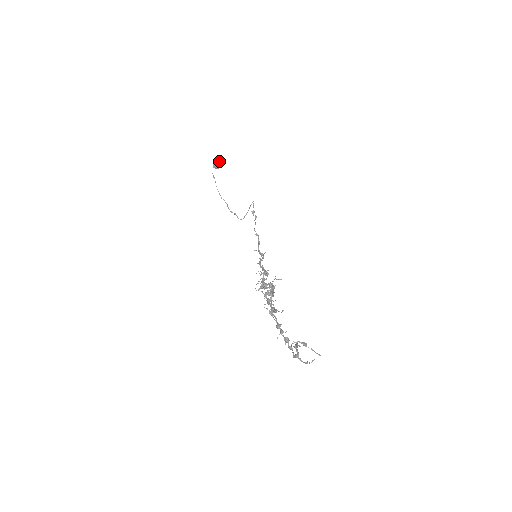
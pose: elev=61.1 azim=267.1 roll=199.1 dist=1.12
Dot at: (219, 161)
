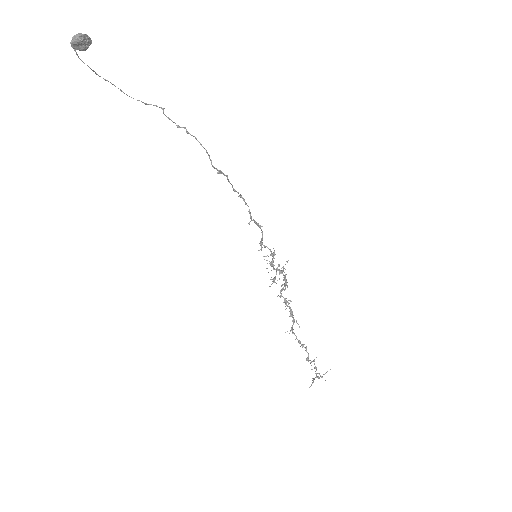
Dot at: (82, 41)
